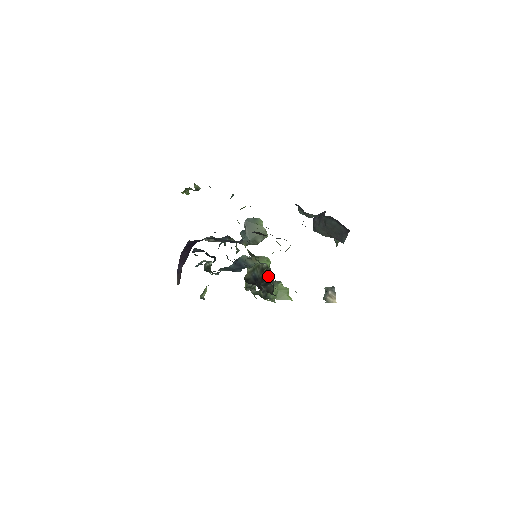
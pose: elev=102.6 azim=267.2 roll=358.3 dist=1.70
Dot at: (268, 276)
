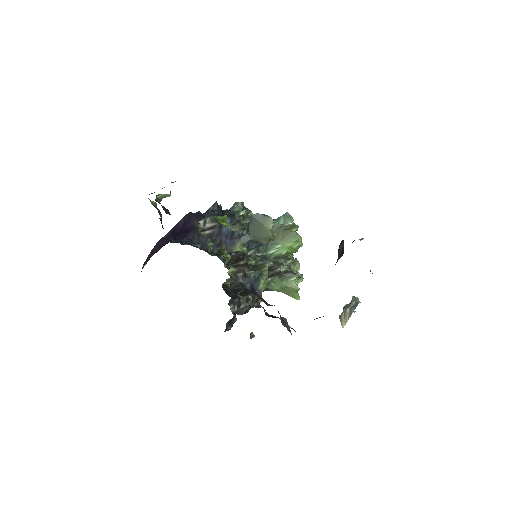
Dot at: occluded
